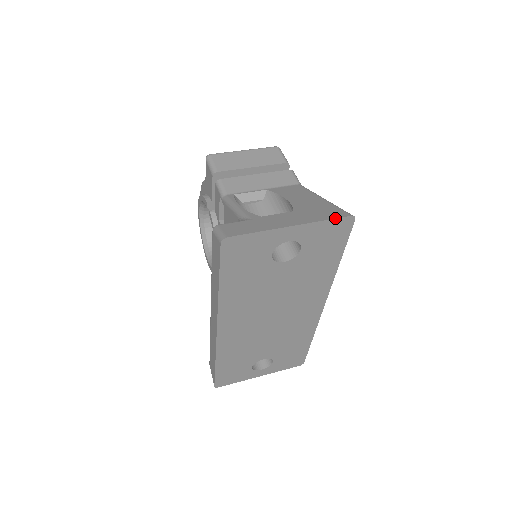
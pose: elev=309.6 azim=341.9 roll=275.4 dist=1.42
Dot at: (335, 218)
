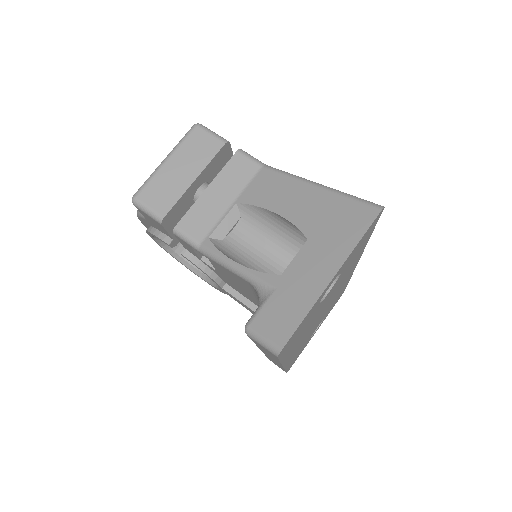
Dot at: (368, 228)
